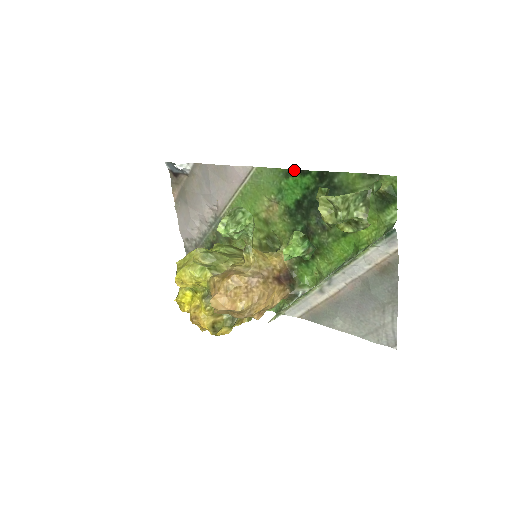
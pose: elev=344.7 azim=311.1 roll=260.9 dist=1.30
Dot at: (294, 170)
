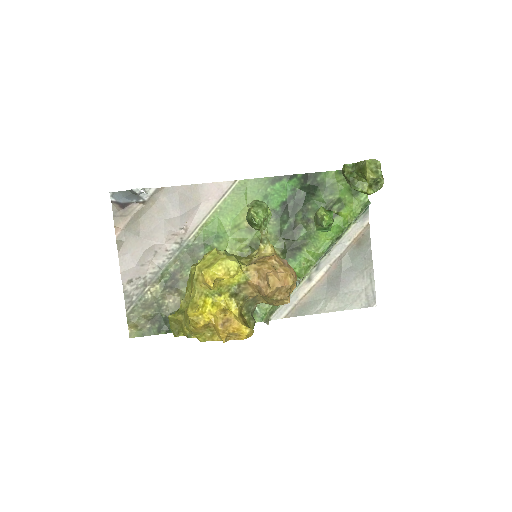
Dot at: (281, 176)
